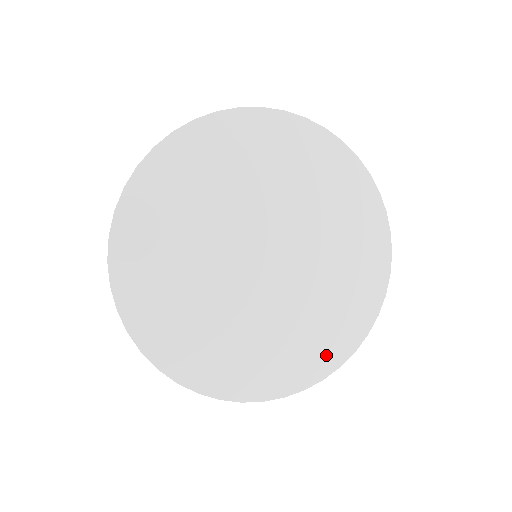
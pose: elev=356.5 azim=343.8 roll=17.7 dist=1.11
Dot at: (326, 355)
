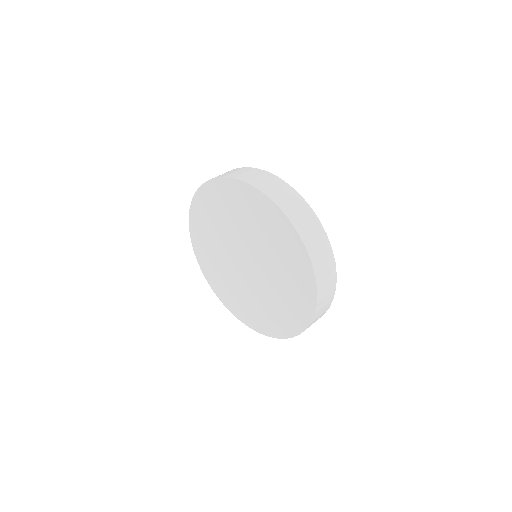
Dot at: (289, 325)
